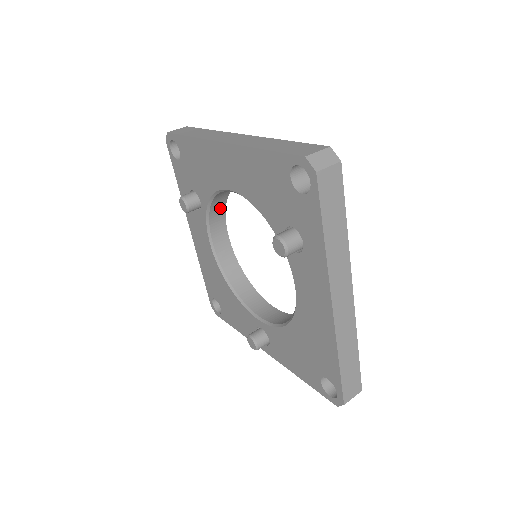
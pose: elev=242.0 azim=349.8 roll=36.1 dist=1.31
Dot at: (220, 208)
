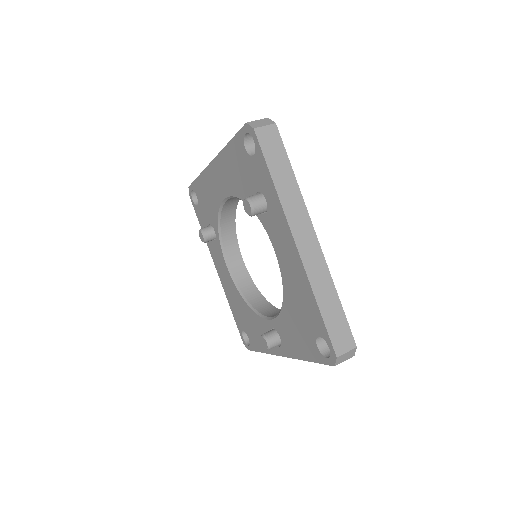
Dot at: (231, 234)
